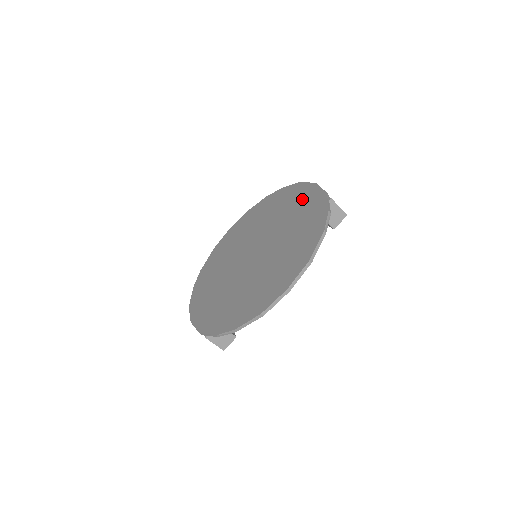
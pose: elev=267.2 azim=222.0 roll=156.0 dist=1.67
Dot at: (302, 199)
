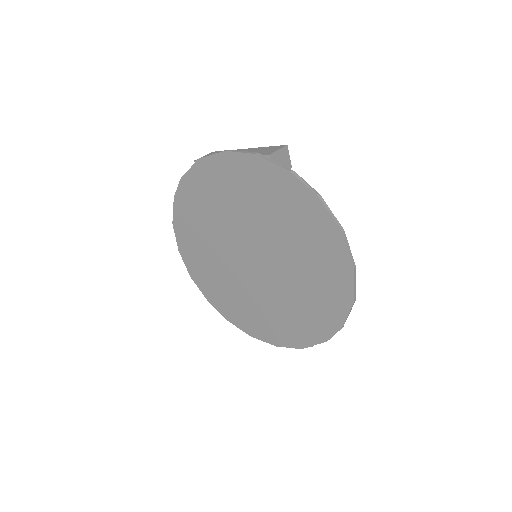
Dot at: (232, 177)
